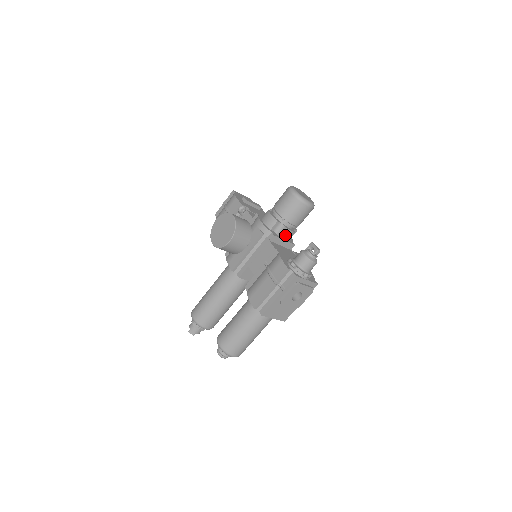
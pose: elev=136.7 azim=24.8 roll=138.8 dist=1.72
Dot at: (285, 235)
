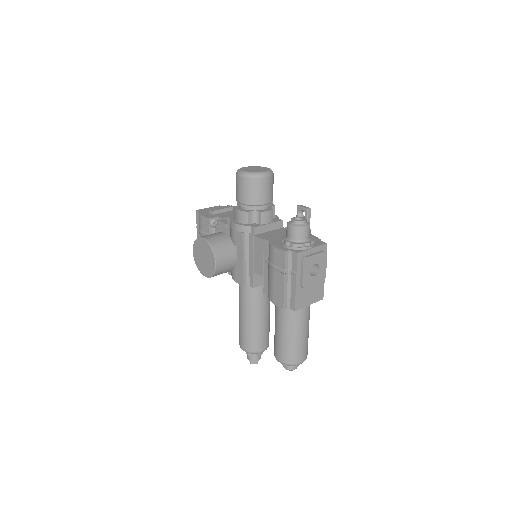
Dot at: (265, 219)
